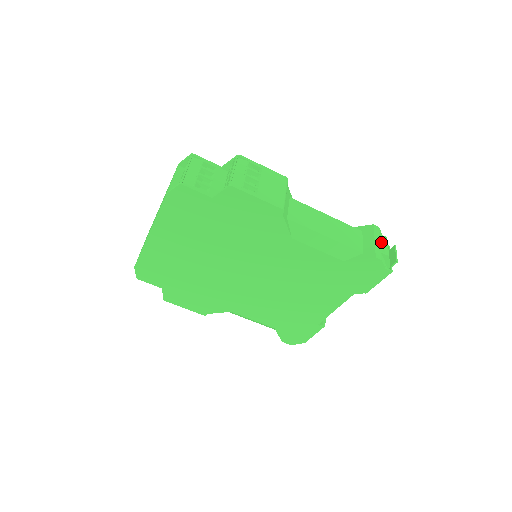
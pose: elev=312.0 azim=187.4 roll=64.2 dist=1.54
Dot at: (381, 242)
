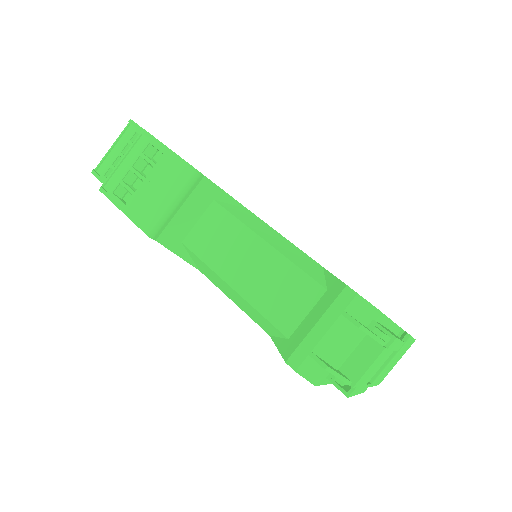
Dot at: (343, 329)
